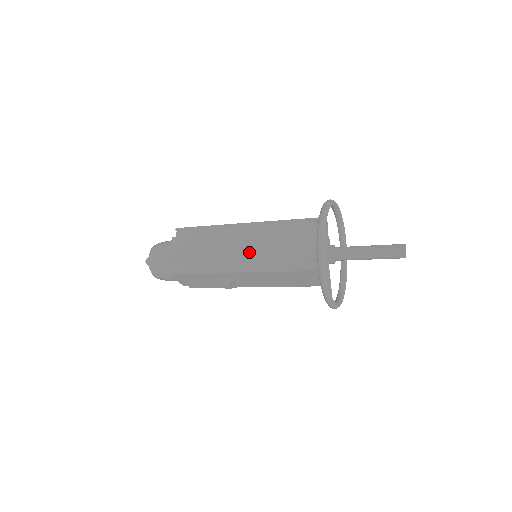
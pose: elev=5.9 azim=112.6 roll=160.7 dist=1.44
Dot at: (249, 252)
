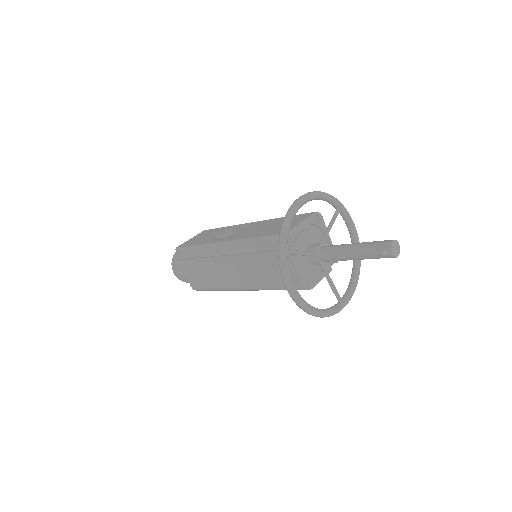
Dot at: (244, 277)
